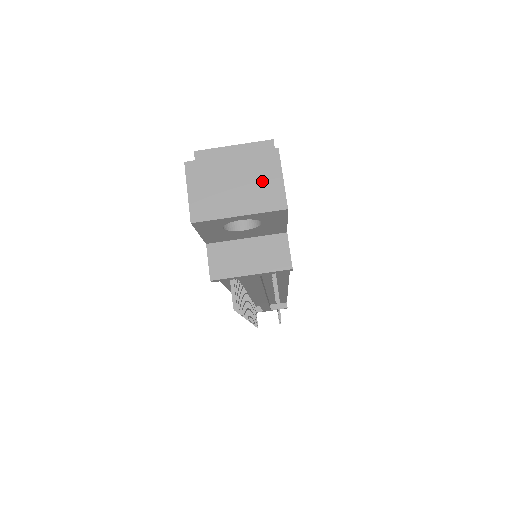
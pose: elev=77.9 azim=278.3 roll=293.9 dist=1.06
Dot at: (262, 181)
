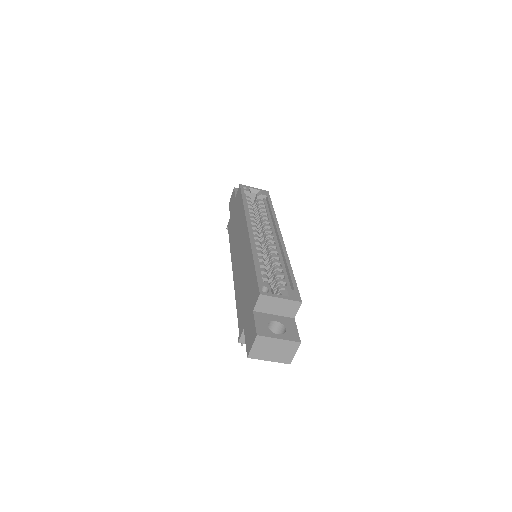
Dot at: (286, 352)
